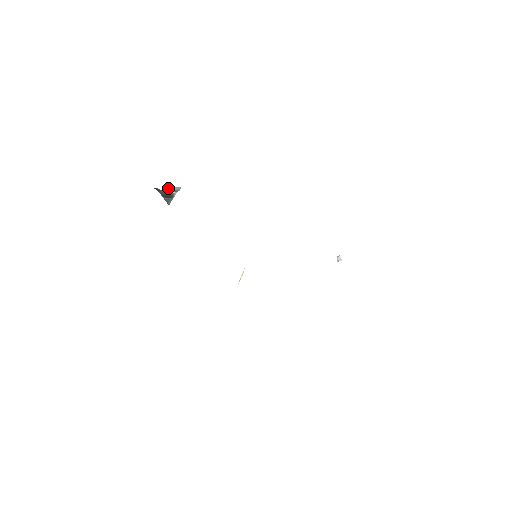
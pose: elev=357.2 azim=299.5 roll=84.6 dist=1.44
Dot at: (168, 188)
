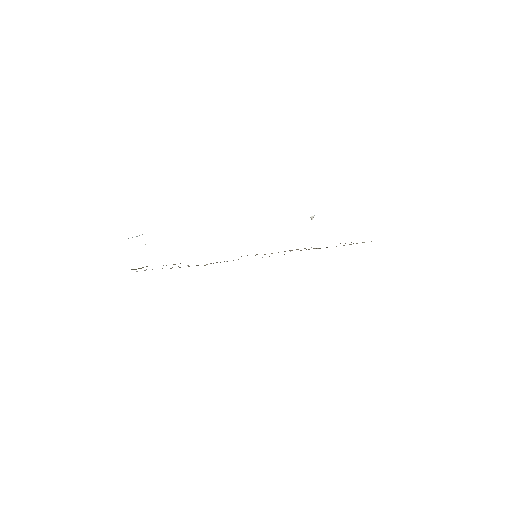
Dot at: occluded
